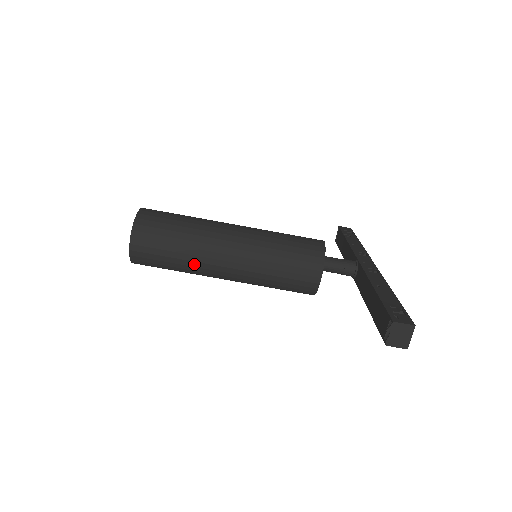
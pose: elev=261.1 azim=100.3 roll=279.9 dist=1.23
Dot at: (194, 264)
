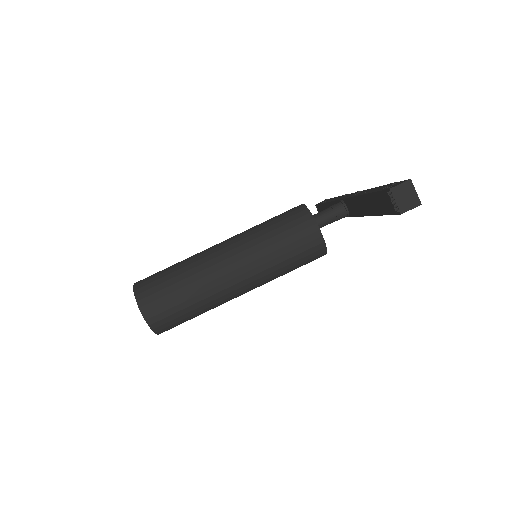
Dot at: (207, 294)
